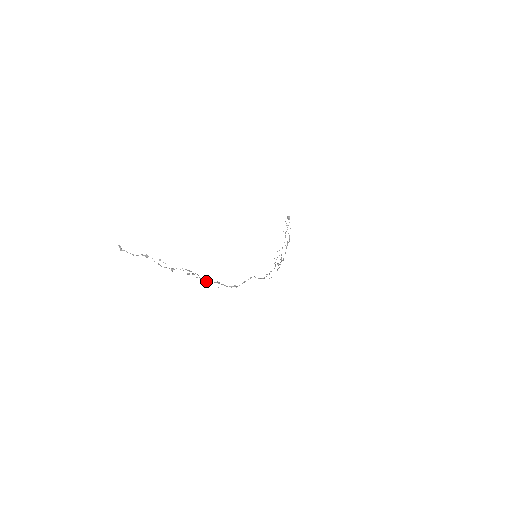
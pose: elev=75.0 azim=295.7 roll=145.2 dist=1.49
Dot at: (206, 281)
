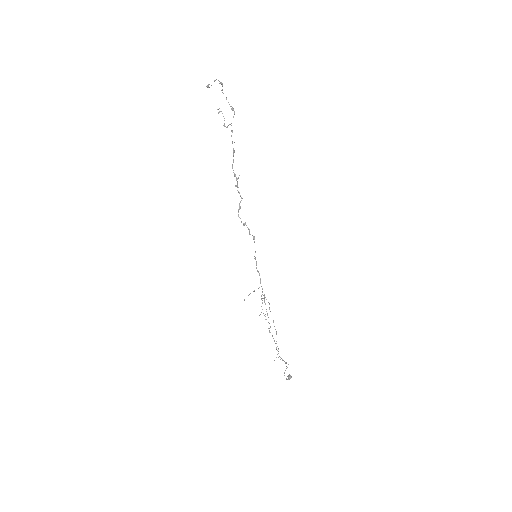
Dot at: (232, 131)
